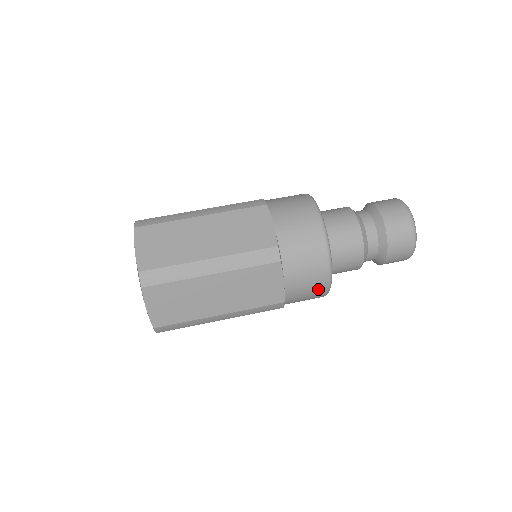
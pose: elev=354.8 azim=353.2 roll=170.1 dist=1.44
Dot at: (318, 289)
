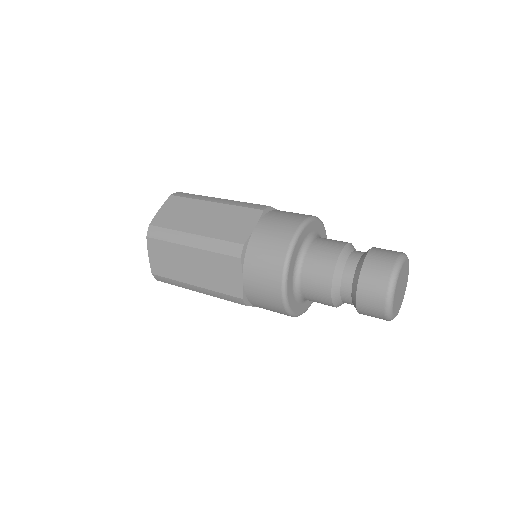
Dot at: (274, 301)
